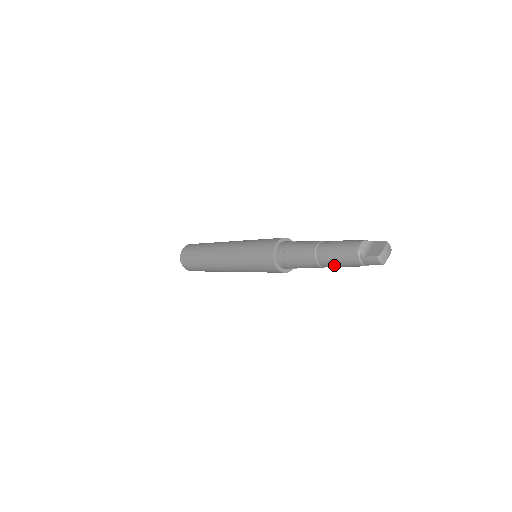
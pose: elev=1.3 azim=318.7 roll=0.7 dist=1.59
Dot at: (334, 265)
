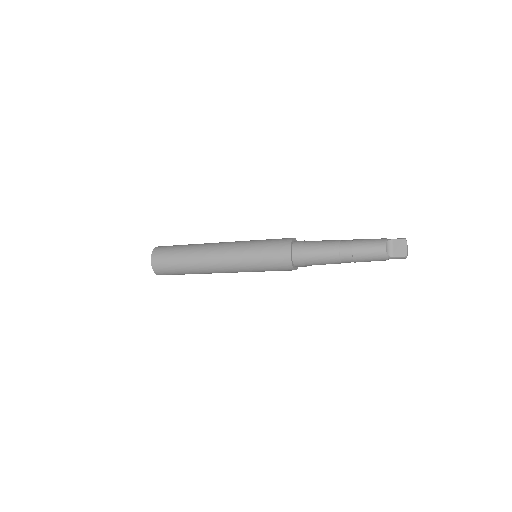
Dot at: occluded
